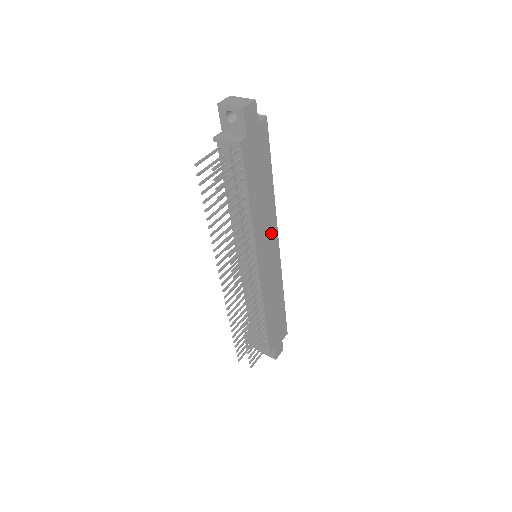
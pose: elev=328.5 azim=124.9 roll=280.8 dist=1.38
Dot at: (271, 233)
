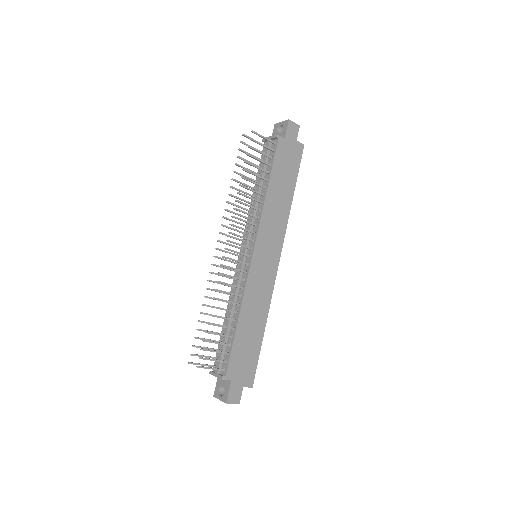
Dot at: (276, 238)
